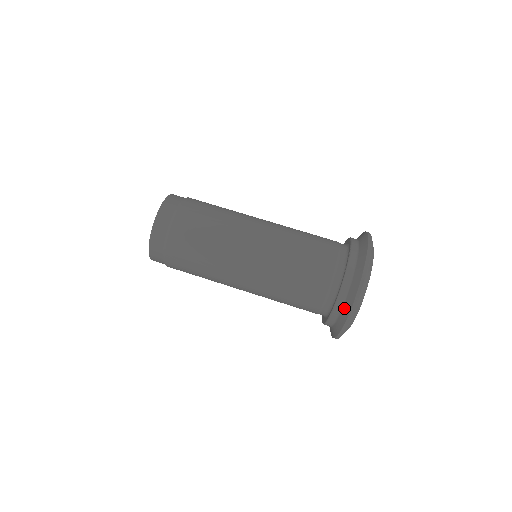
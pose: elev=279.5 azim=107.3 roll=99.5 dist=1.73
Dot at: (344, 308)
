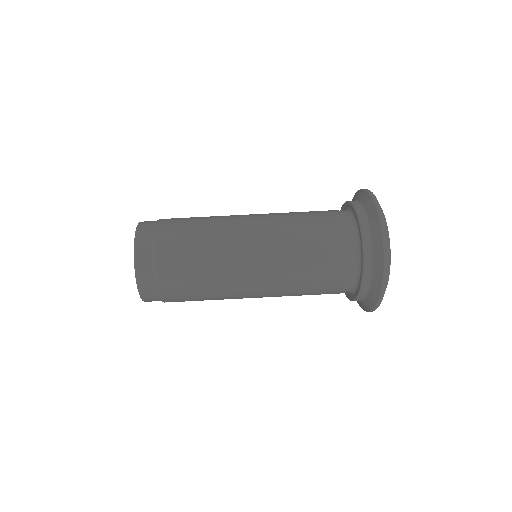
Dot at: (373, 234)
